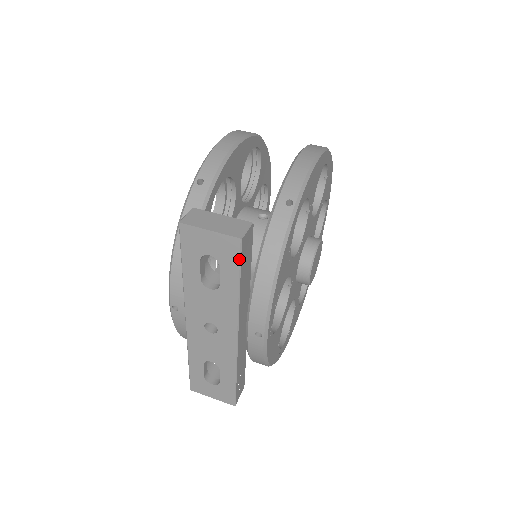
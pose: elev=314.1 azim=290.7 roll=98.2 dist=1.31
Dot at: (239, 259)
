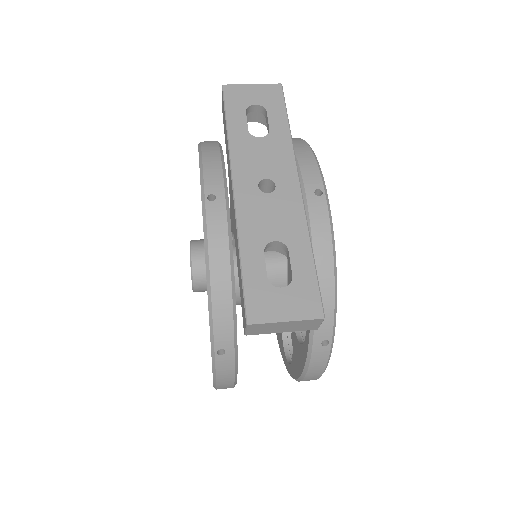
Dot at: (283, 100)
